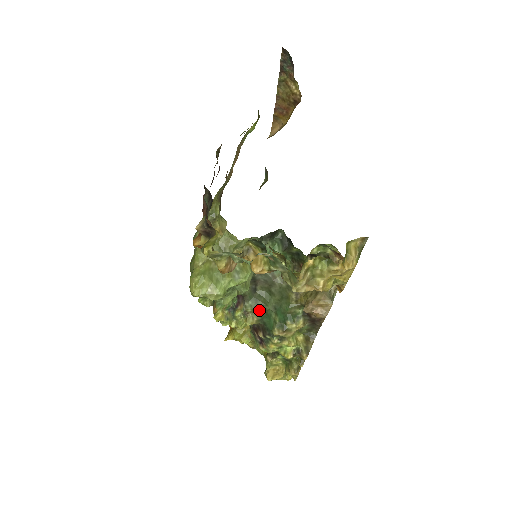
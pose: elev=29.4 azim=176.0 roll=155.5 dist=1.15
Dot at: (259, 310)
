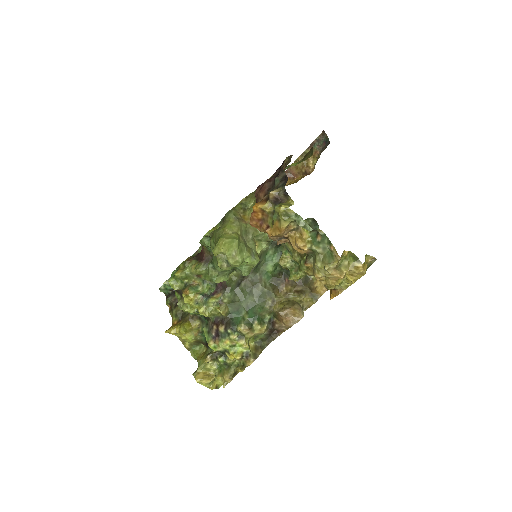
Dot at: (233, 304)
